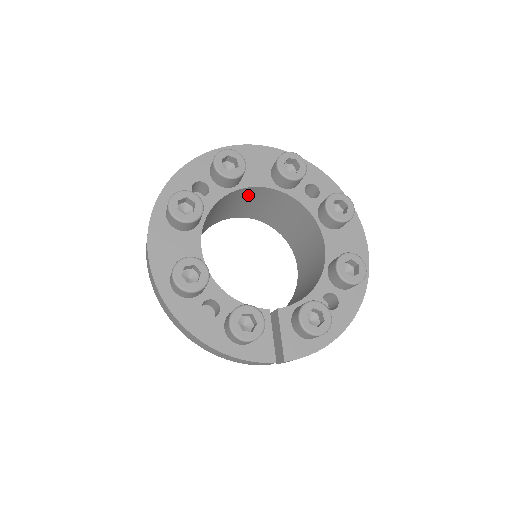
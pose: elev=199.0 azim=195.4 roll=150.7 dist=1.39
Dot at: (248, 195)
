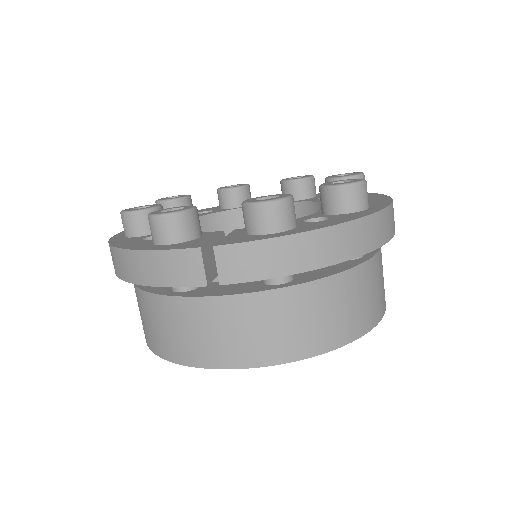
Dot at: occluded
